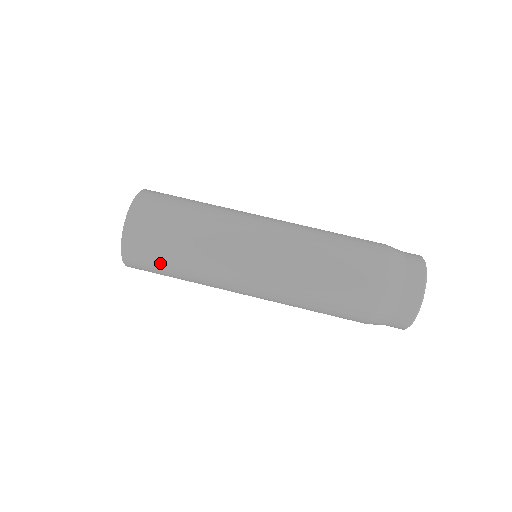
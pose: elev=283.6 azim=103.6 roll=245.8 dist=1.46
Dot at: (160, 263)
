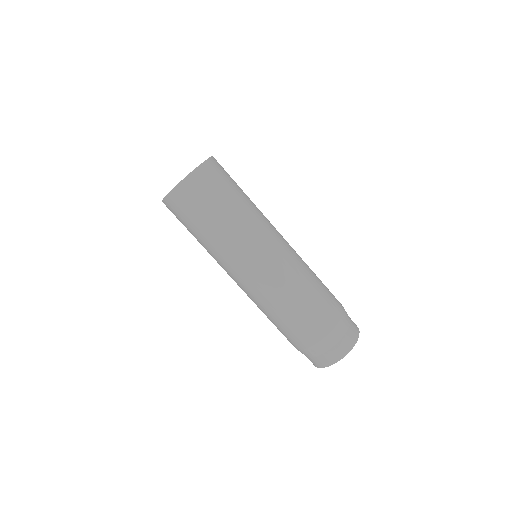
Dot at: (193, 218)
